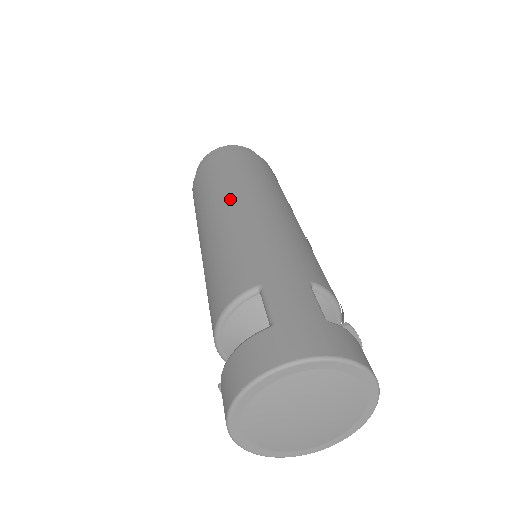
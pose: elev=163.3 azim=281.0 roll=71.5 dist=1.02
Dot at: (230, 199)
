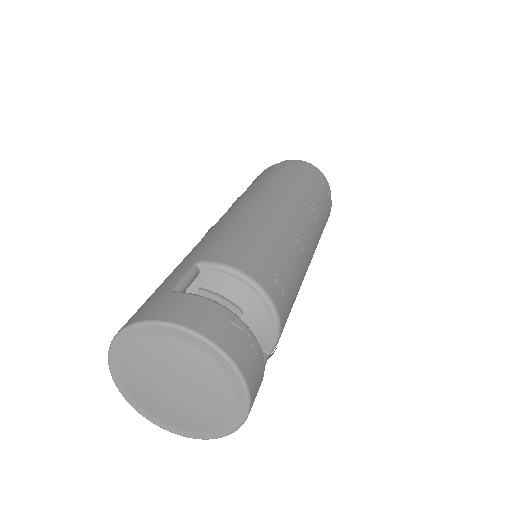
Dot at: occluded
